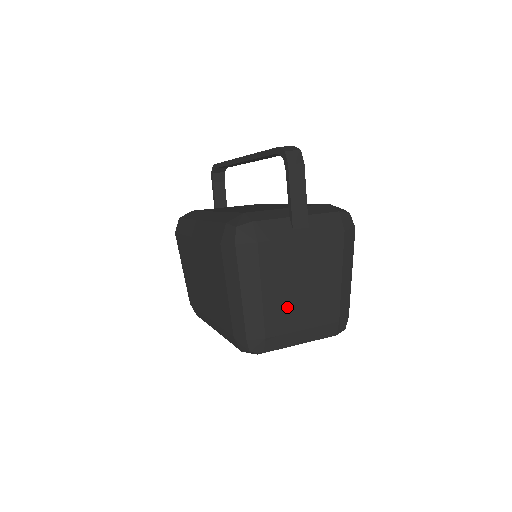
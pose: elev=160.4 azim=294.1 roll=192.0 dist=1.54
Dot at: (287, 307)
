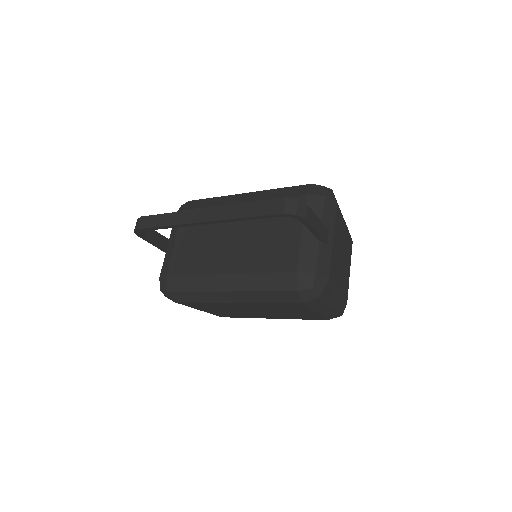
Dot at: (344, 277)
